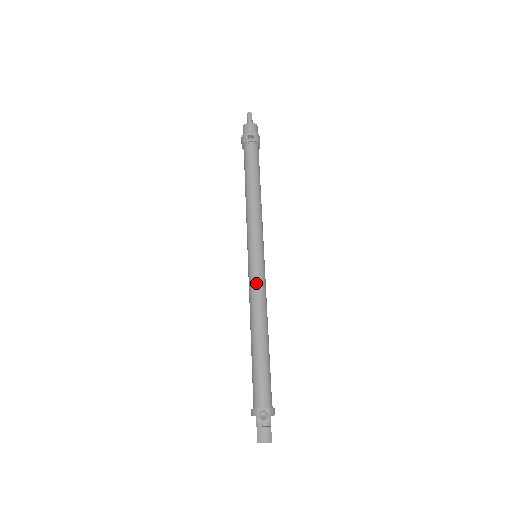
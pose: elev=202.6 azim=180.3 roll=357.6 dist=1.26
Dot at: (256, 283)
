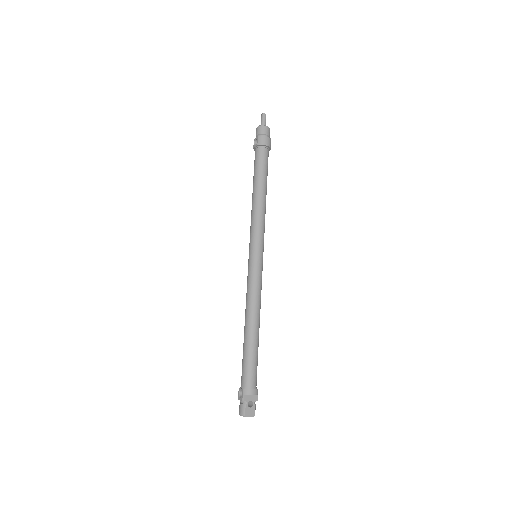
Dot at: (247, 282)
